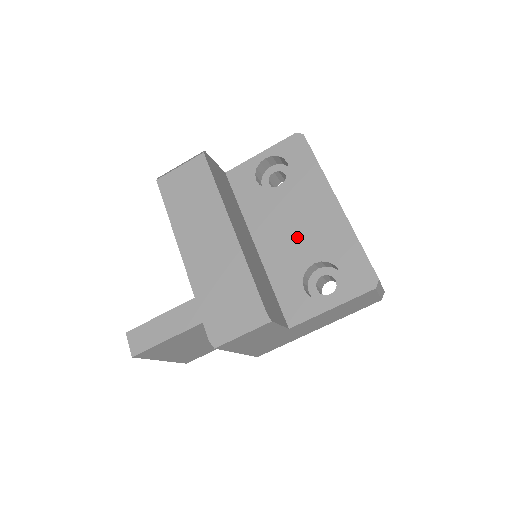
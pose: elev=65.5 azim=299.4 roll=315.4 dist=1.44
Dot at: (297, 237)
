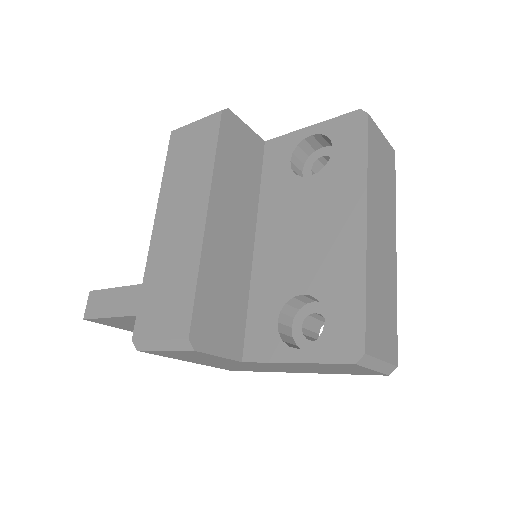
Dot at: (299, 251)
